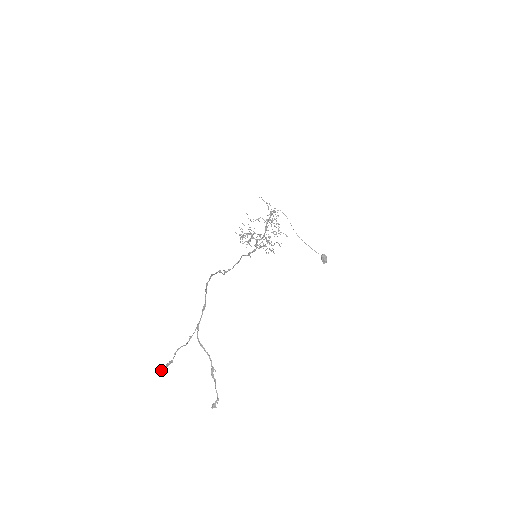
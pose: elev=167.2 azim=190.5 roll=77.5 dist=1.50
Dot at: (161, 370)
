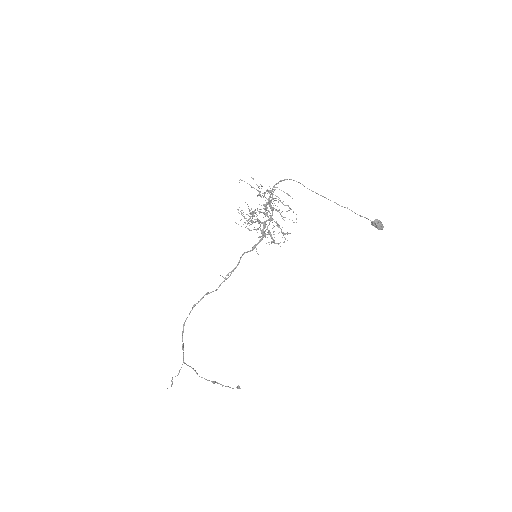
Dot at: occluded
